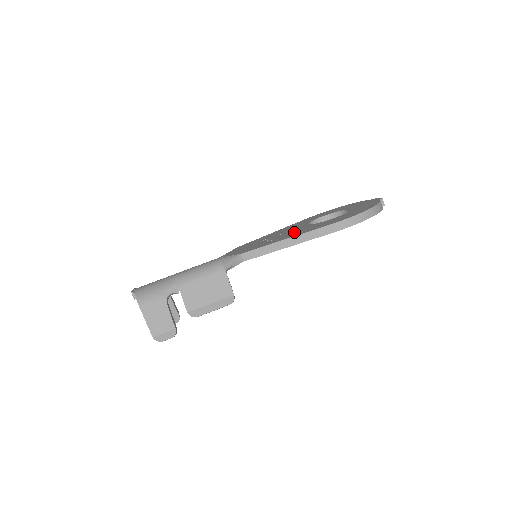
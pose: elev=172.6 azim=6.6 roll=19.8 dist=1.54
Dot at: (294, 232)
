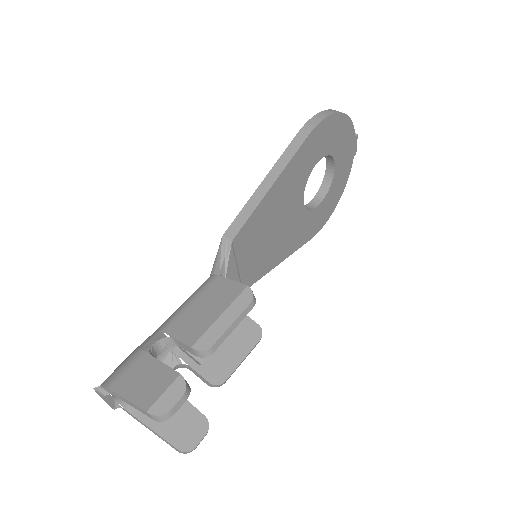
Dot at: occluded
